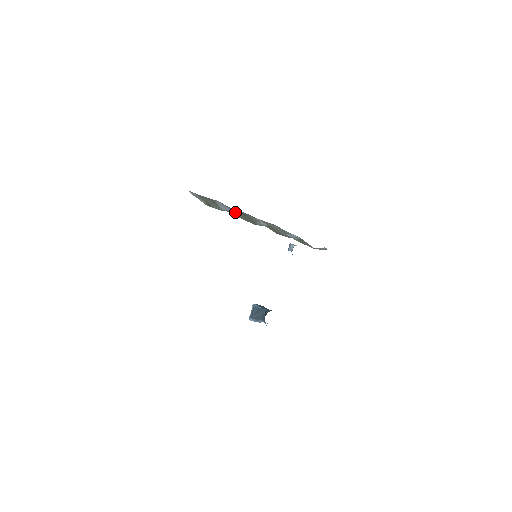
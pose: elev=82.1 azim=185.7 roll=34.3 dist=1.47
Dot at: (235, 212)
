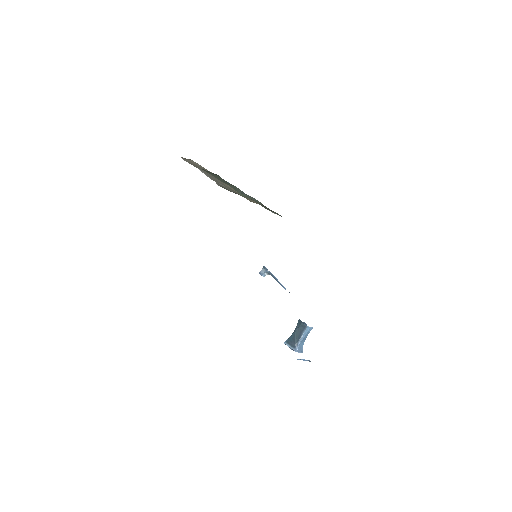
Dot at: occluded
